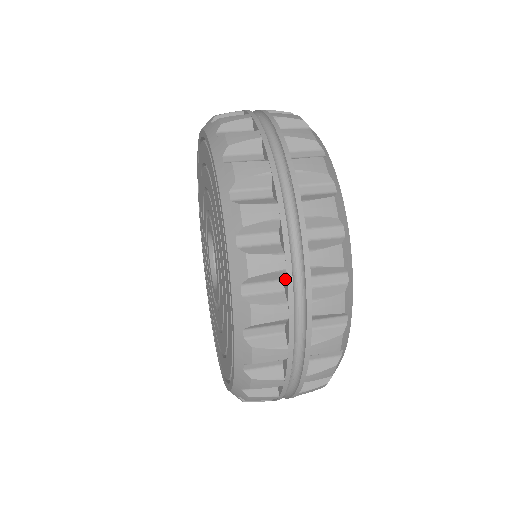
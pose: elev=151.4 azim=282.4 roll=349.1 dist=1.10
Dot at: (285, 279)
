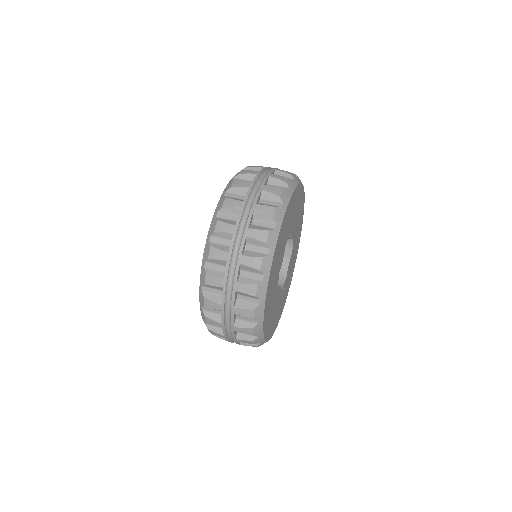
Dot at: (227, 266)
